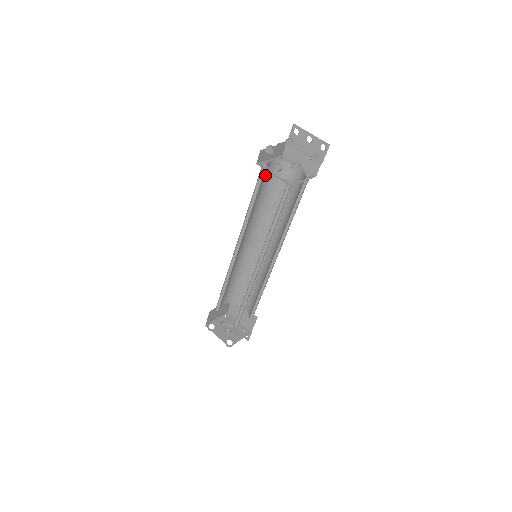
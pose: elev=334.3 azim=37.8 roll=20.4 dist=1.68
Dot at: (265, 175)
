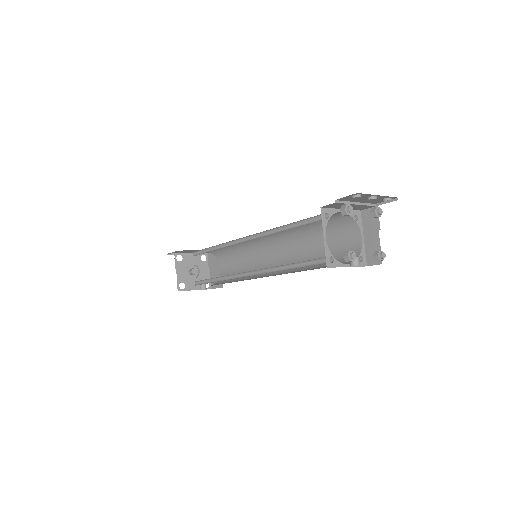
Dot at: occluded
